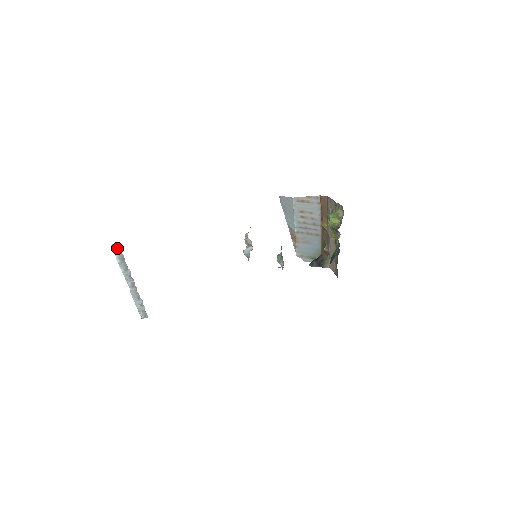
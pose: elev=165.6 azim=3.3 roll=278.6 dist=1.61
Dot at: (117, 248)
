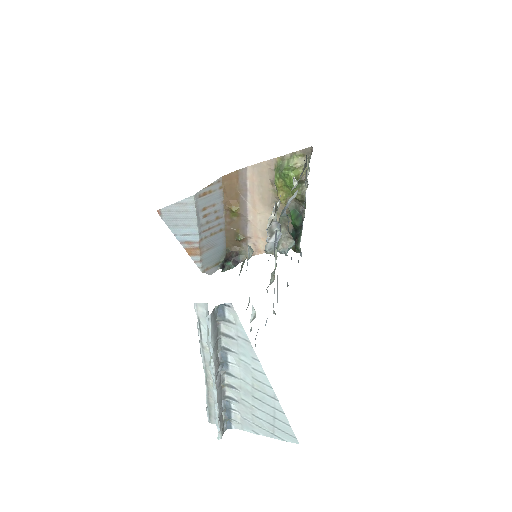
Dot at: (214, 317)
